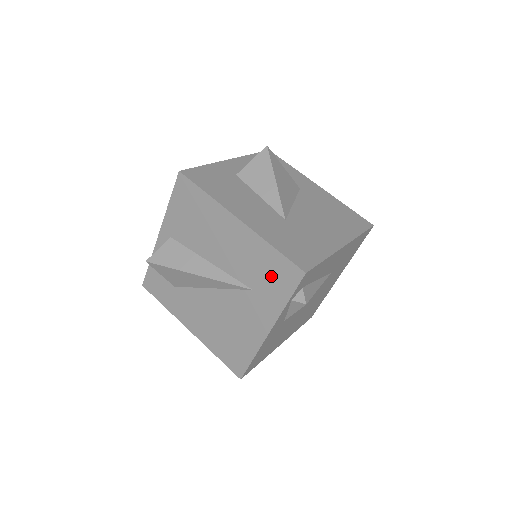
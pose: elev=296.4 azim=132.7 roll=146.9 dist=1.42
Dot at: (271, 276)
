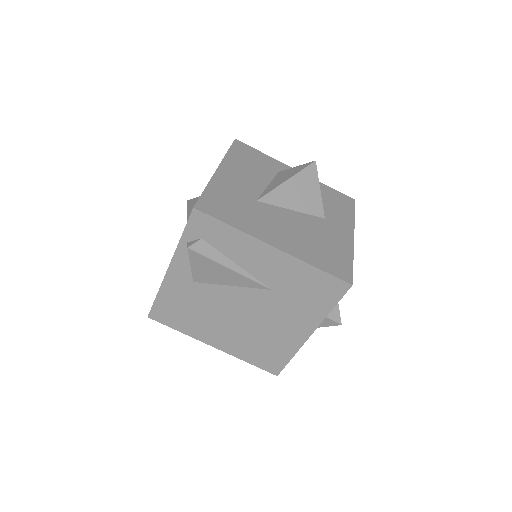
Dot at: occluded
